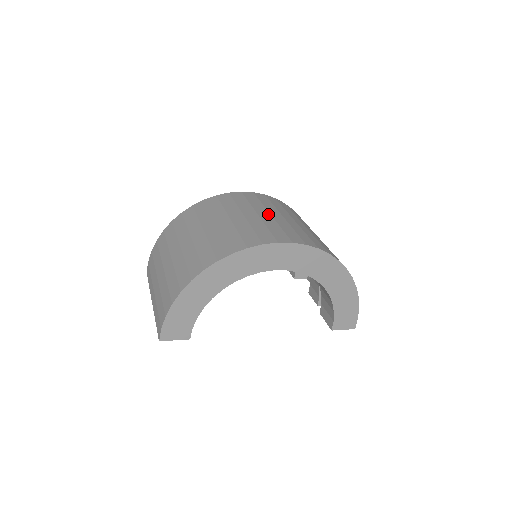
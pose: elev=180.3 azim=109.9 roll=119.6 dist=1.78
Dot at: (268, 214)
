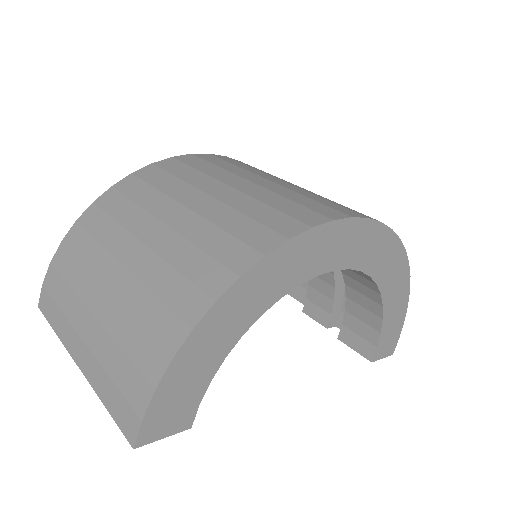
Dot at: (282, 181)
